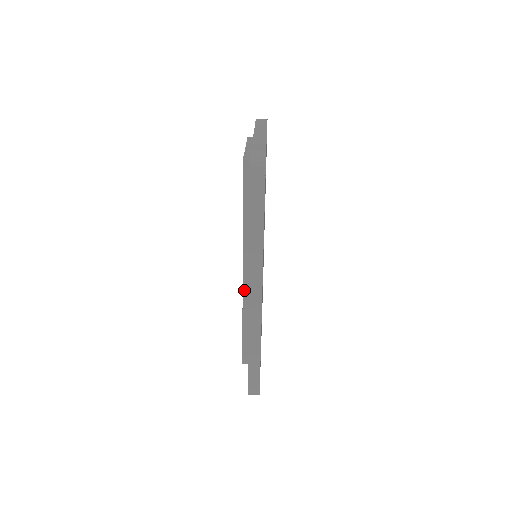
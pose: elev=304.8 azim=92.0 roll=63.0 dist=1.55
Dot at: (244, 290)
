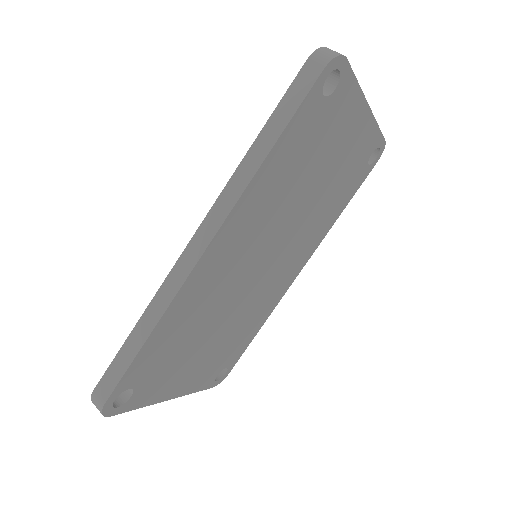
Dot at: occluded
